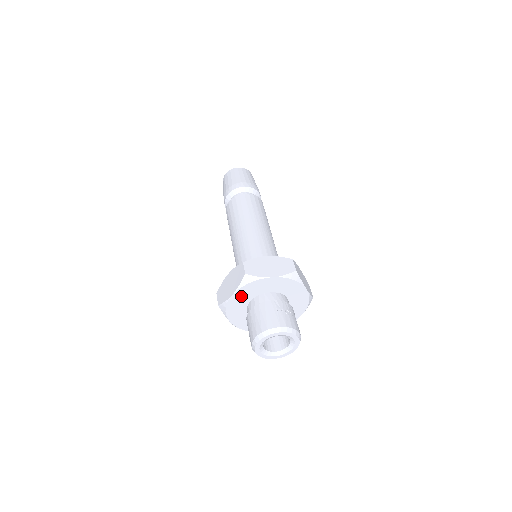
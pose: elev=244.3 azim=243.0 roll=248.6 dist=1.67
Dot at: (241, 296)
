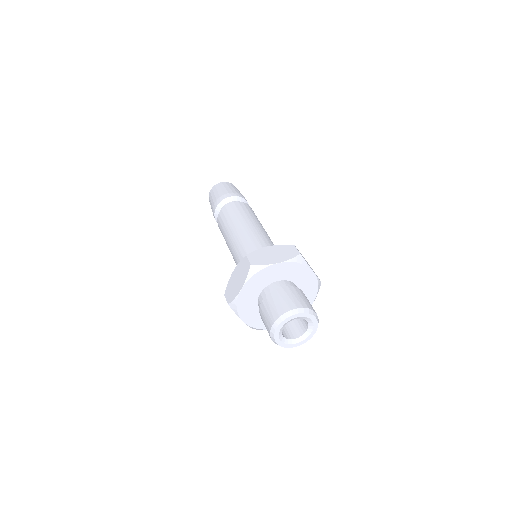
Dot at: (280, 270)
